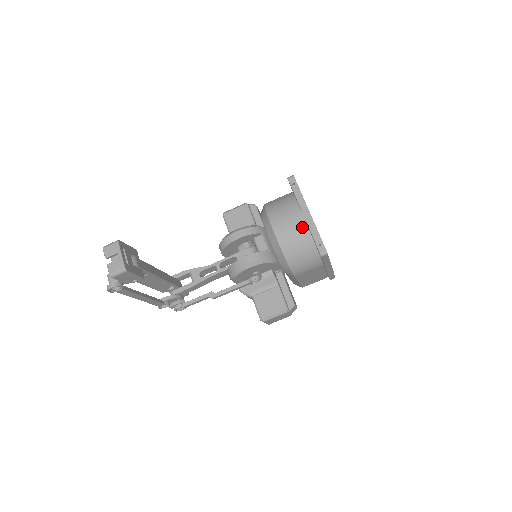
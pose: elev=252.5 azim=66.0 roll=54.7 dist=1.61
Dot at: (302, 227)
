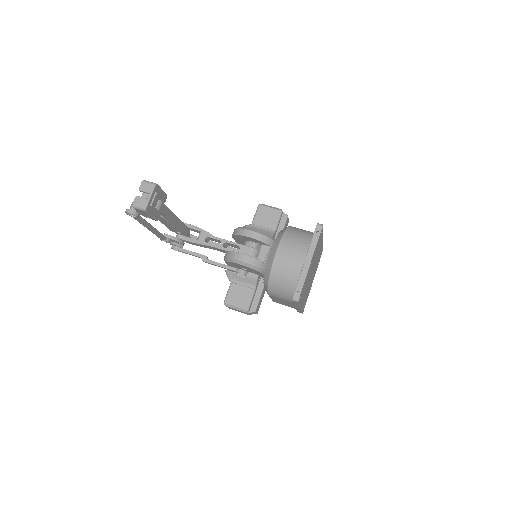
Dot at: (297, 268)
